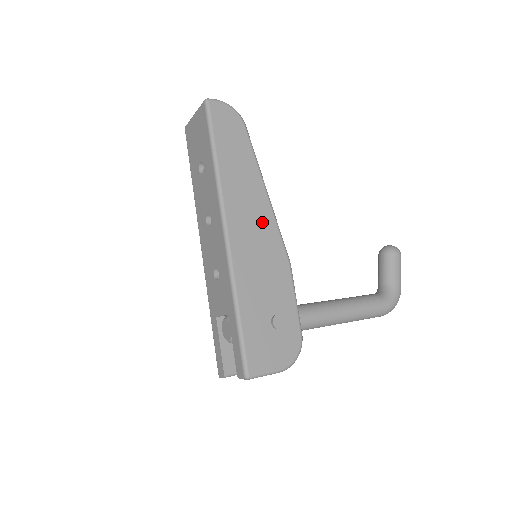
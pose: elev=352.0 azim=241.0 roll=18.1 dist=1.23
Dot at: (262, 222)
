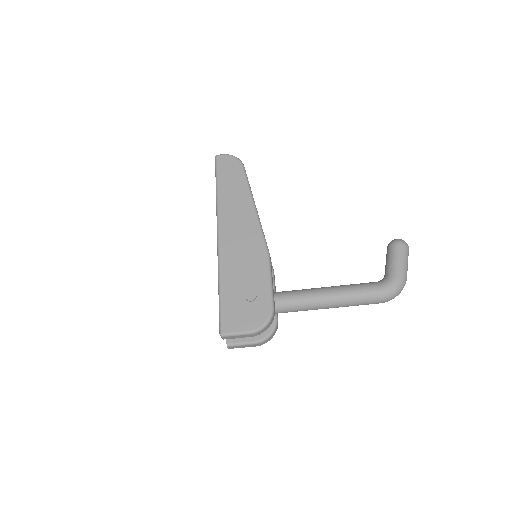
Dot at: (247, 227)
